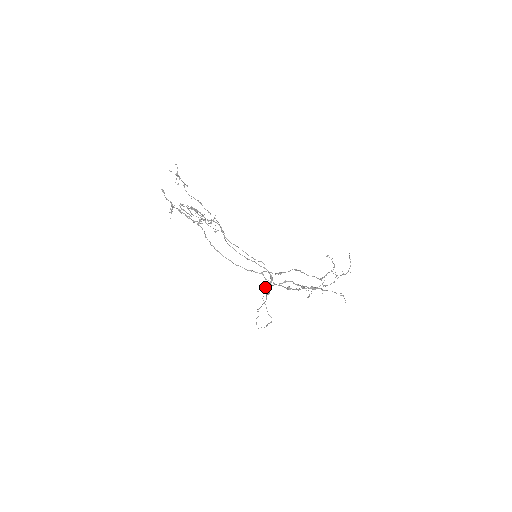
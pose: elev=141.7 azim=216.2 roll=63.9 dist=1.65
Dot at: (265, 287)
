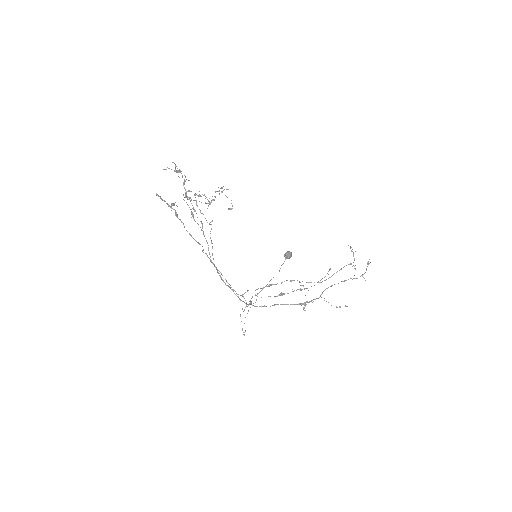
Dot at: (285, 253)
